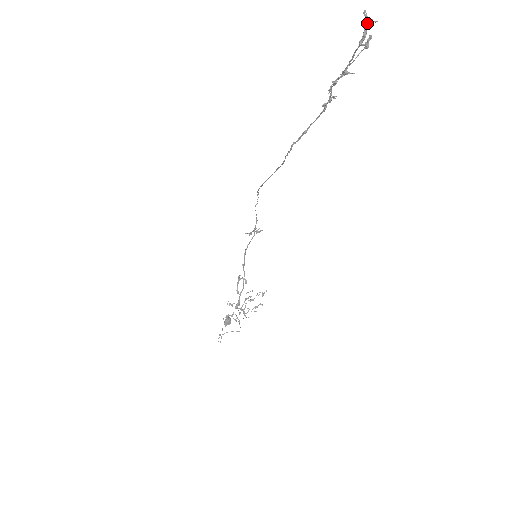
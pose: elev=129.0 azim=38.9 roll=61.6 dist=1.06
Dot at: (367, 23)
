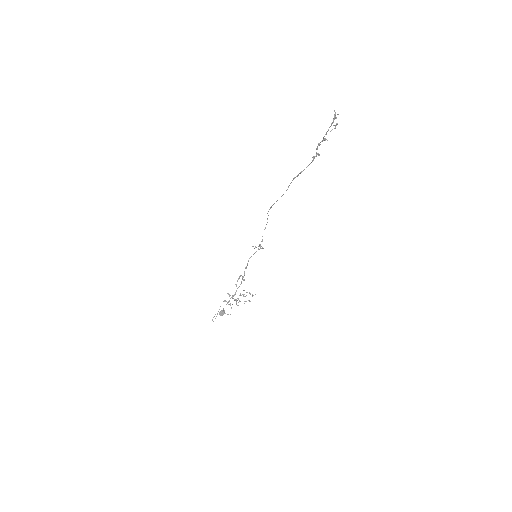
Dot at: (335, 115)
